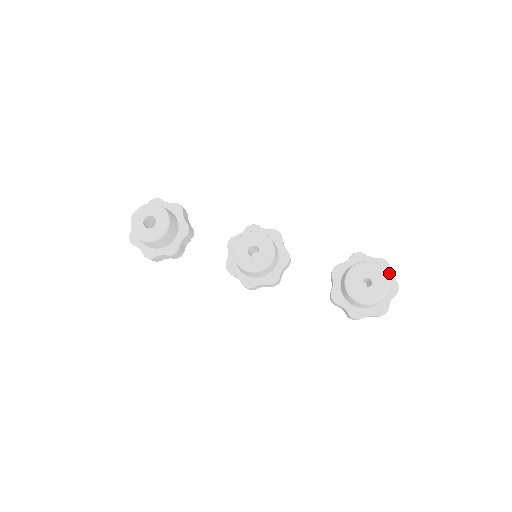
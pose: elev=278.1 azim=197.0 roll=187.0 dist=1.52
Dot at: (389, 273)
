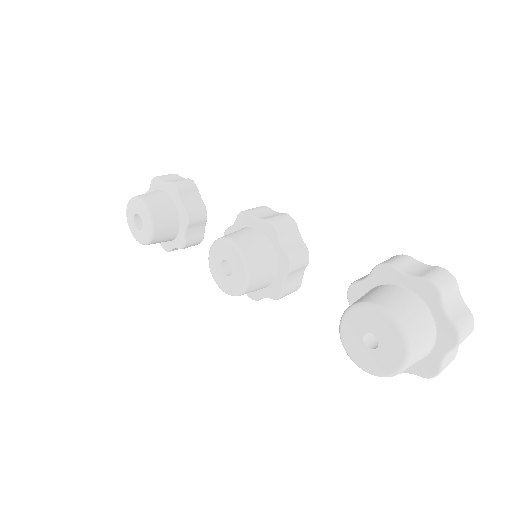
Dot at: (439, 308)
